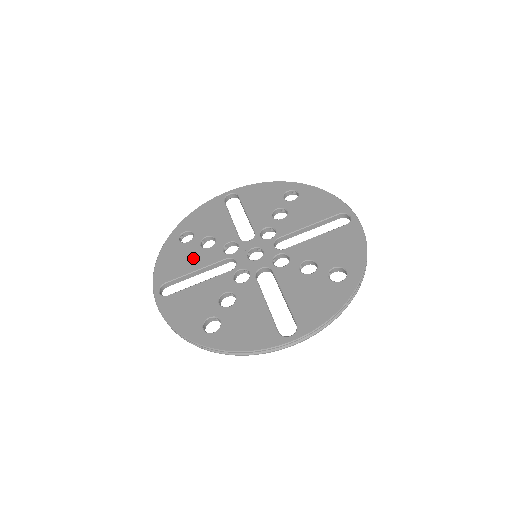
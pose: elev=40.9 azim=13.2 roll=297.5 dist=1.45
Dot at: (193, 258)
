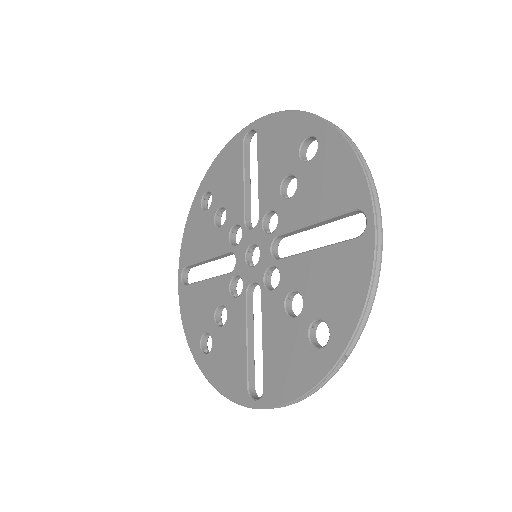
Dot at: (206, 239)
